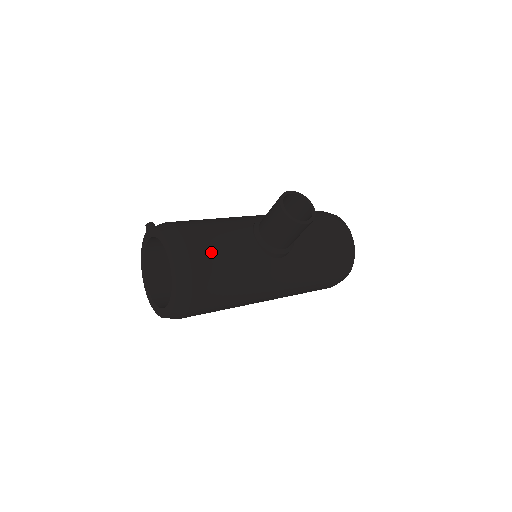
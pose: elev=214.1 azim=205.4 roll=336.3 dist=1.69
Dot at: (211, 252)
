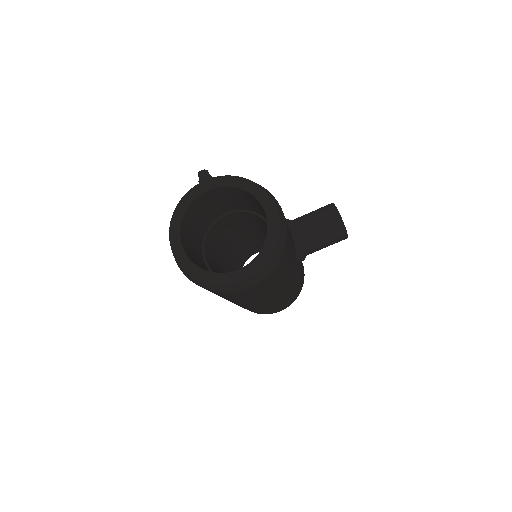
Dot at: (288, 228)
